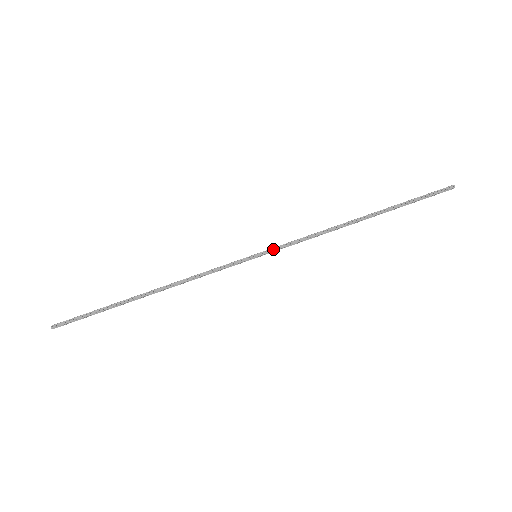
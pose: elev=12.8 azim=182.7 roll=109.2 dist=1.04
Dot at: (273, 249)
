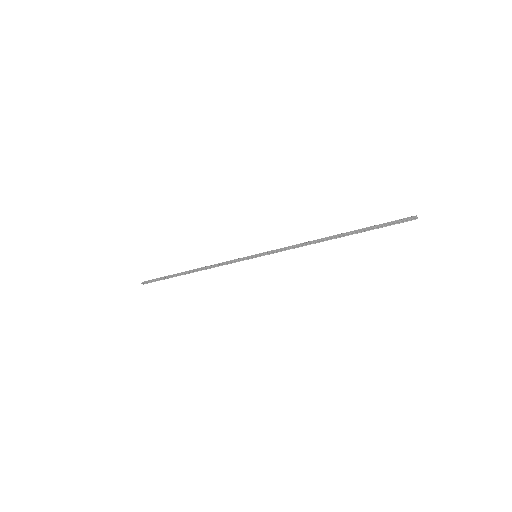
Dot at: (267, 252)
